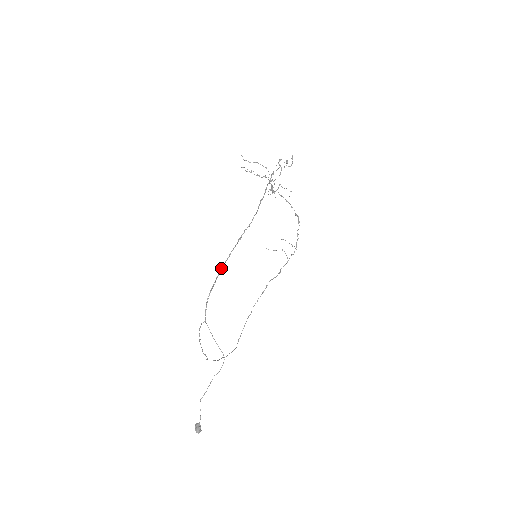
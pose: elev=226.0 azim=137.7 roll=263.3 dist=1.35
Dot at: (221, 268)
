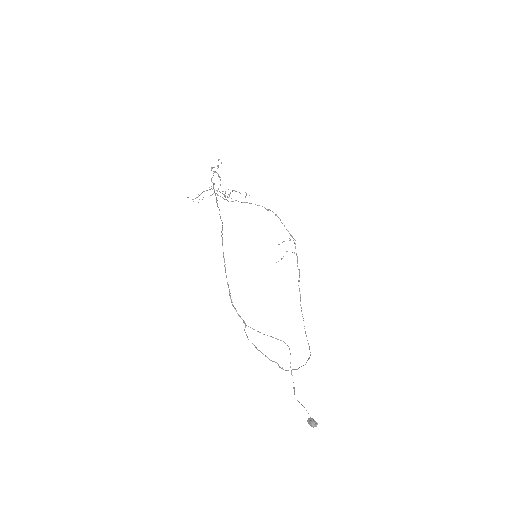
Dot at: occluded
